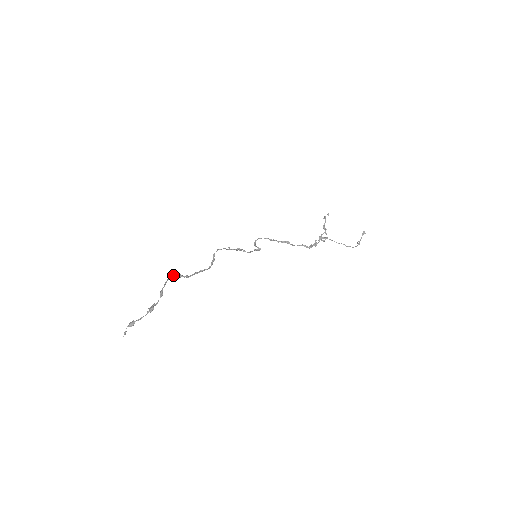
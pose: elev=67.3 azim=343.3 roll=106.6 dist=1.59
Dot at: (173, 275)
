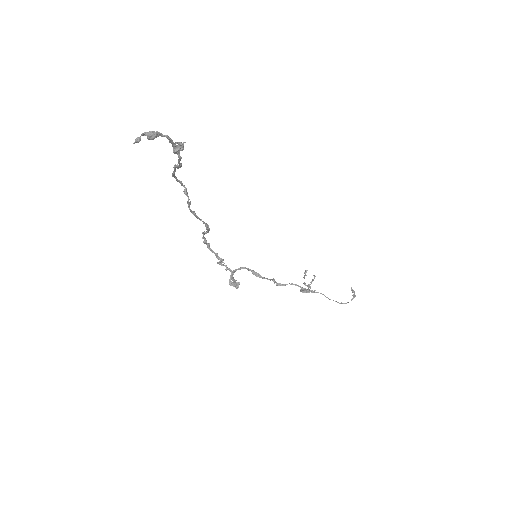
Dot at: (178, 181)
